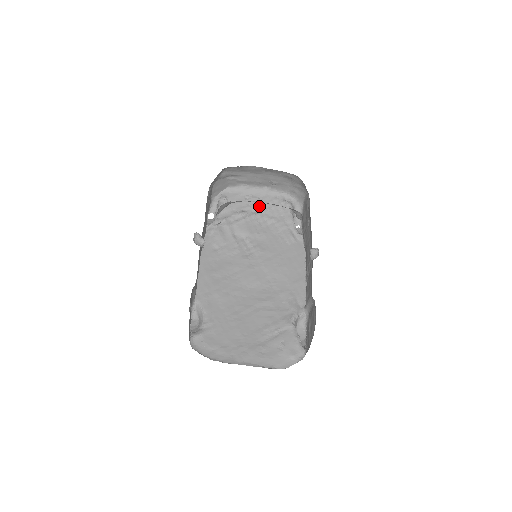
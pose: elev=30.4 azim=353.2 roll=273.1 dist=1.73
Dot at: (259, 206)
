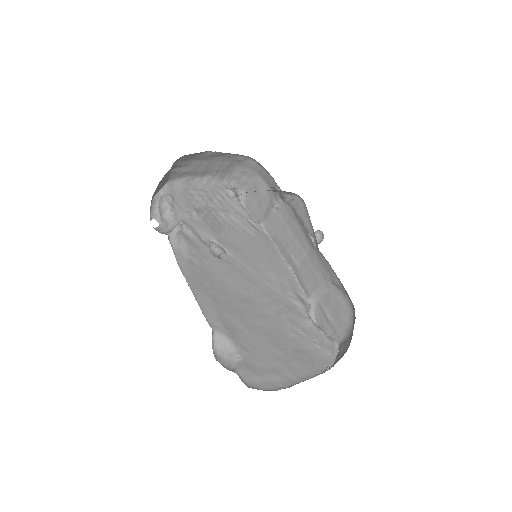
Dot at: (208, 200)
